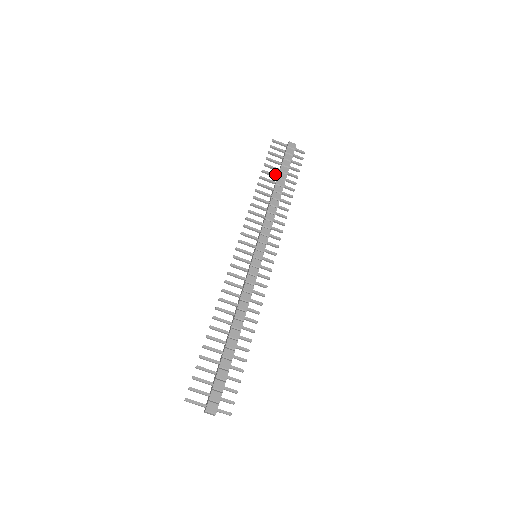
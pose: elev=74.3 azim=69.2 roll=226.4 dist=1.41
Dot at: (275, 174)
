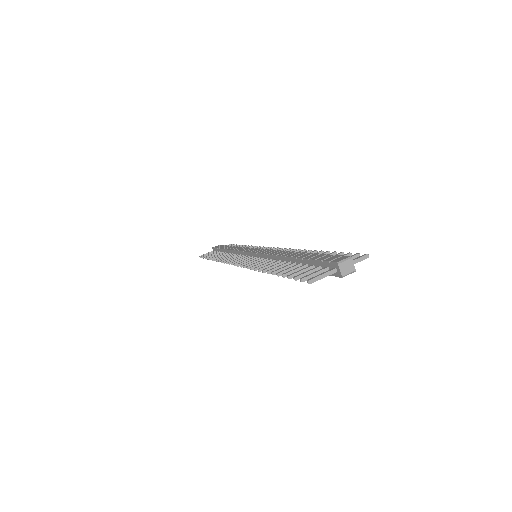
Dot at: (220, 253)
